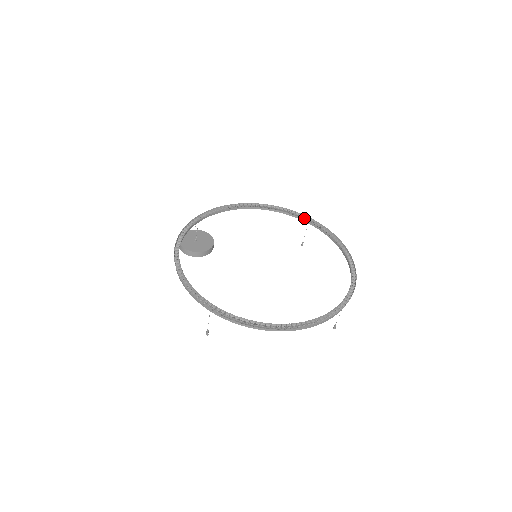
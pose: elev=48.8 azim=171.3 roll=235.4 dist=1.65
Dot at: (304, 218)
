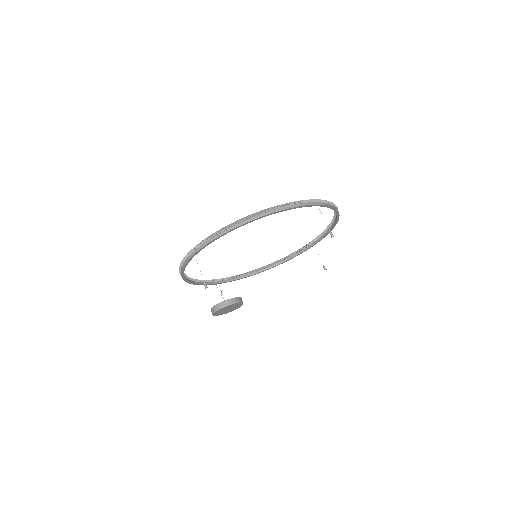
Dot at: (308, 244)
